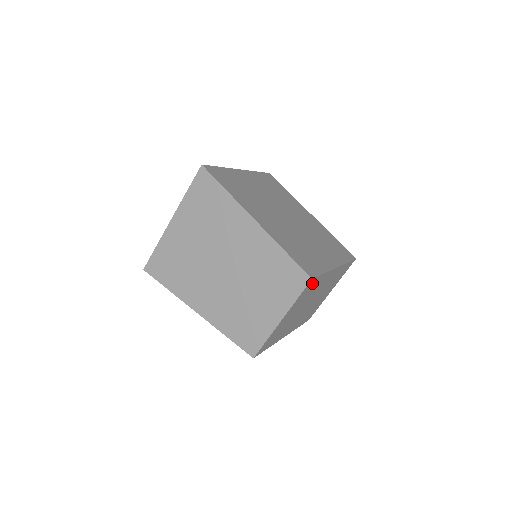
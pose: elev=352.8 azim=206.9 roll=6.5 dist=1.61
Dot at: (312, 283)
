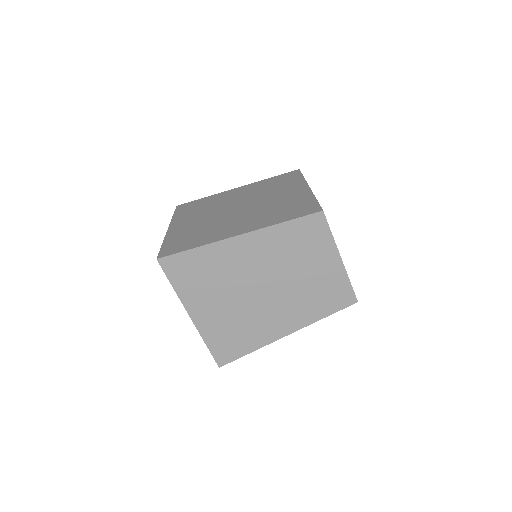
Dot at: occluded
